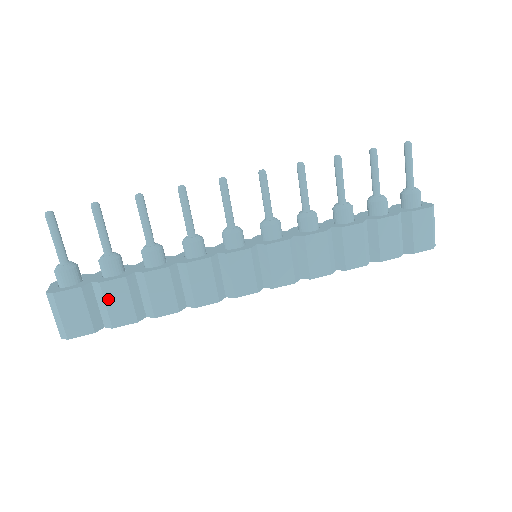
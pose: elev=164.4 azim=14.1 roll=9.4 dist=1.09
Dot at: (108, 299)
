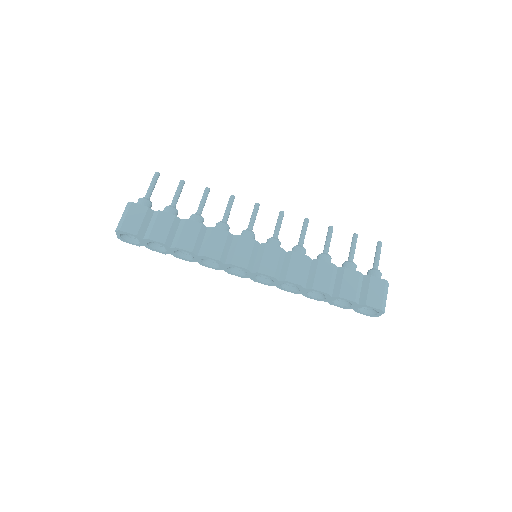
Dot at: (158, 221)
